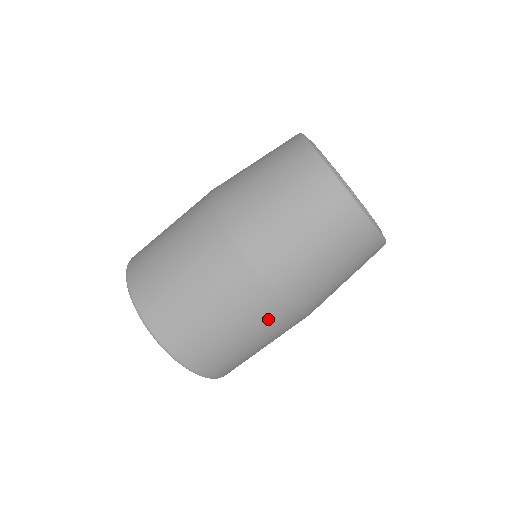
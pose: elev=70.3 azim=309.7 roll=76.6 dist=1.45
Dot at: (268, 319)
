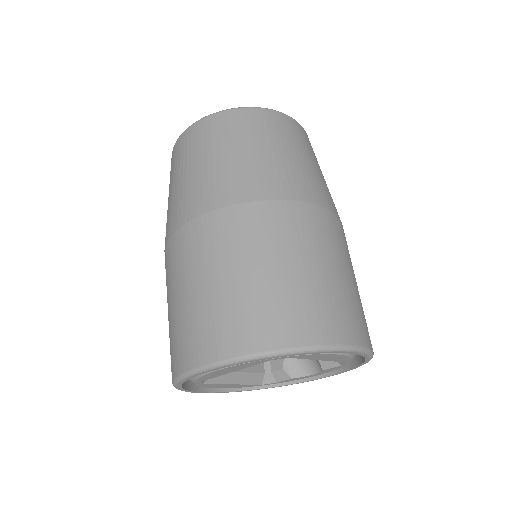
Dot at: (342, 240)
